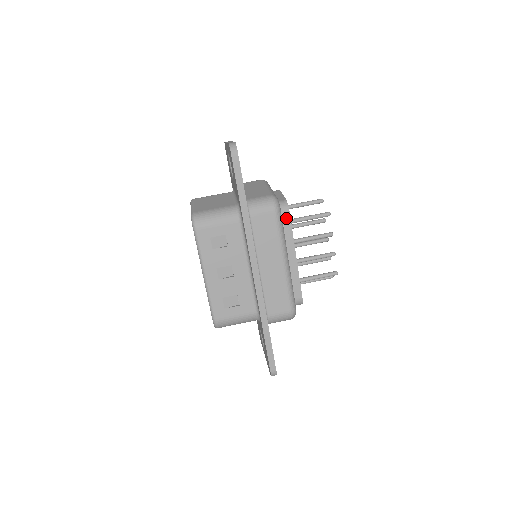
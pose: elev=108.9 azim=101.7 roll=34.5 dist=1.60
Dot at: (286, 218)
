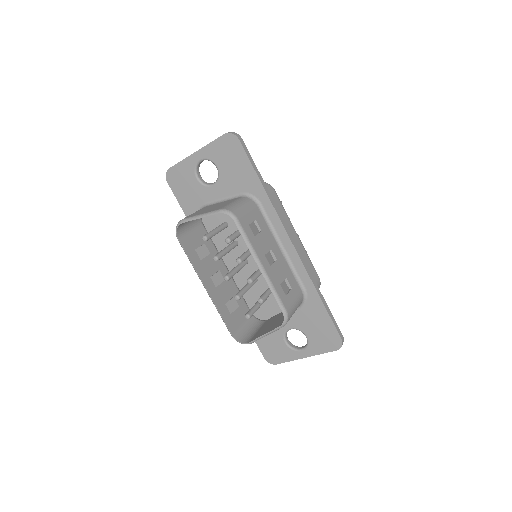
Dot at: occluded
